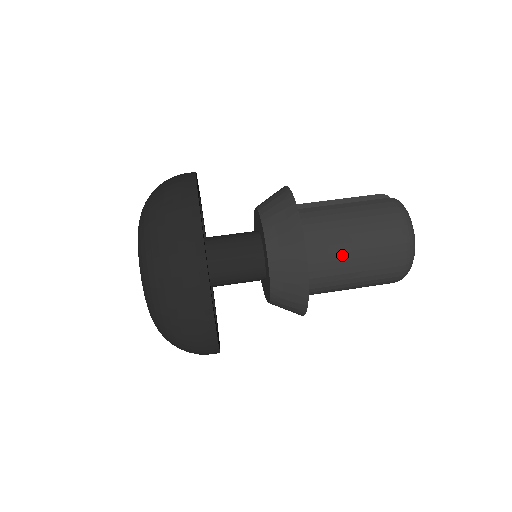
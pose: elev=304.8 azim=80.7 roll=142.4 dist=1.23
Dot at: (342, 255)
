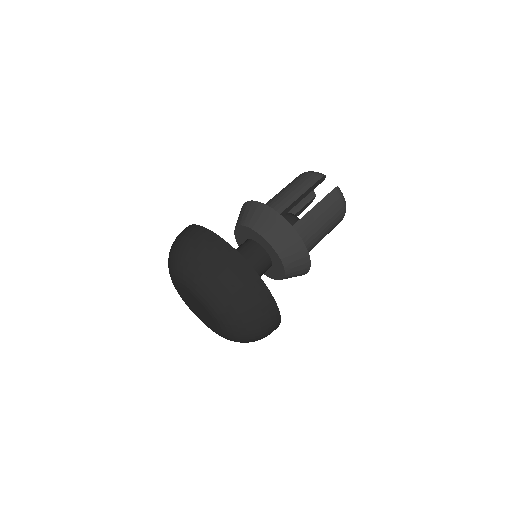
Dot at: (316, 244)
